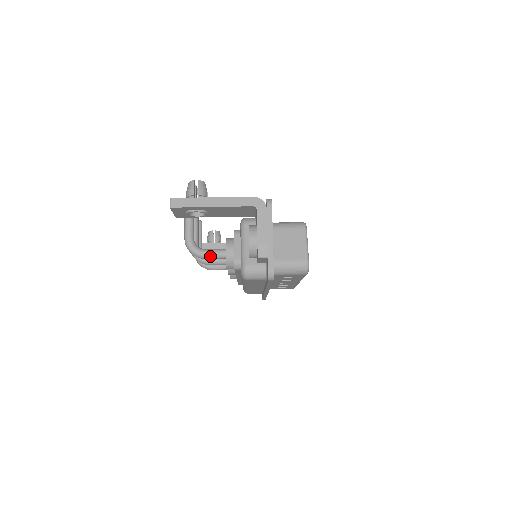
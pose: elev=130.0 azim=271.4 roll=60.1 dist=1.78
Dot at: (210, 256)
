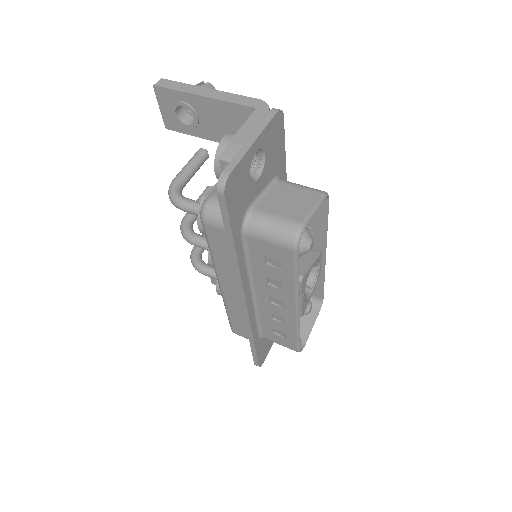
Dot at: (187, 205)
